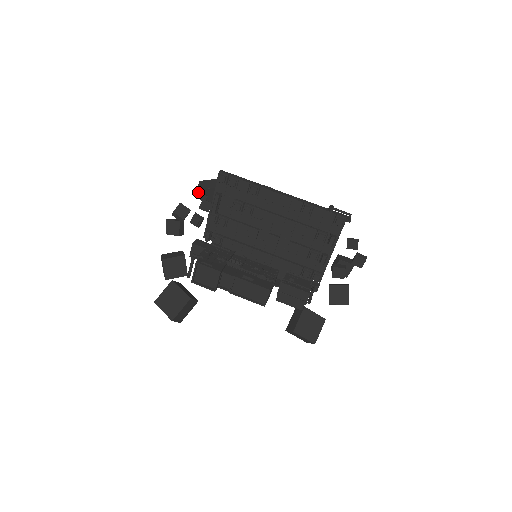
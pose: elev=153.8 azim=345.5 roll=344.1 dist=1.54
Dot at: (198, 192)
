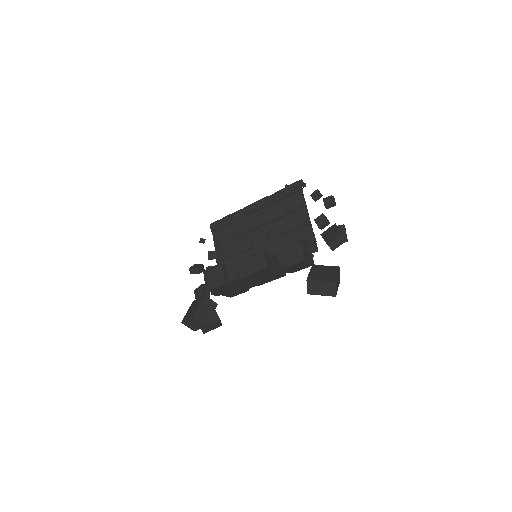
Dot at: occluded
